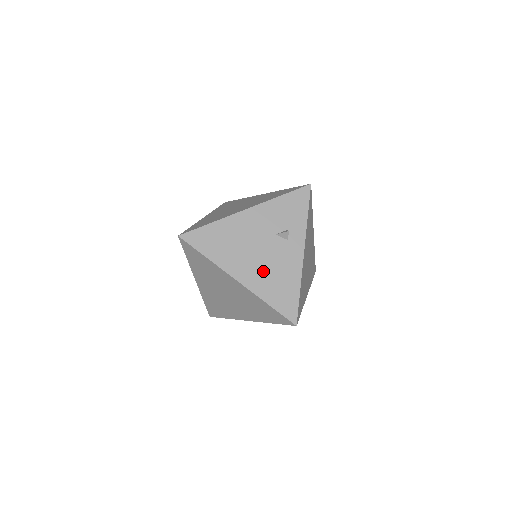
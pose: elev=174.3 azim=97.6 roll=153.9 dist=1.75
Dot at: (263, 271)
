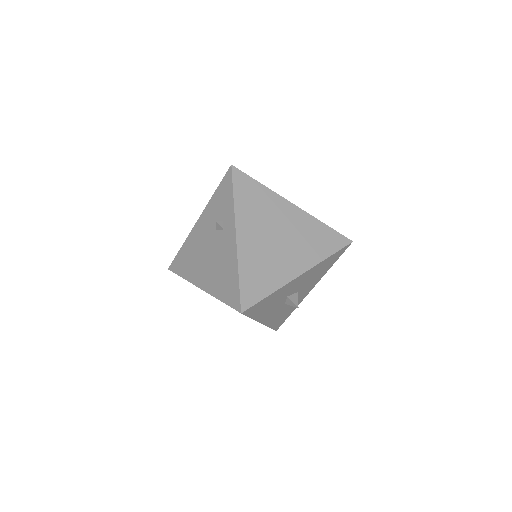
Dot at: (213, 270)
